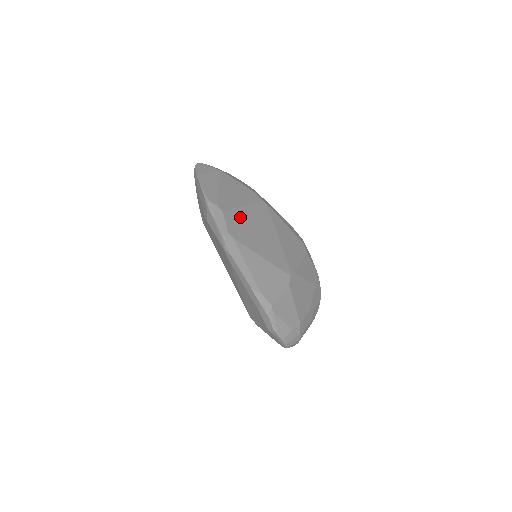
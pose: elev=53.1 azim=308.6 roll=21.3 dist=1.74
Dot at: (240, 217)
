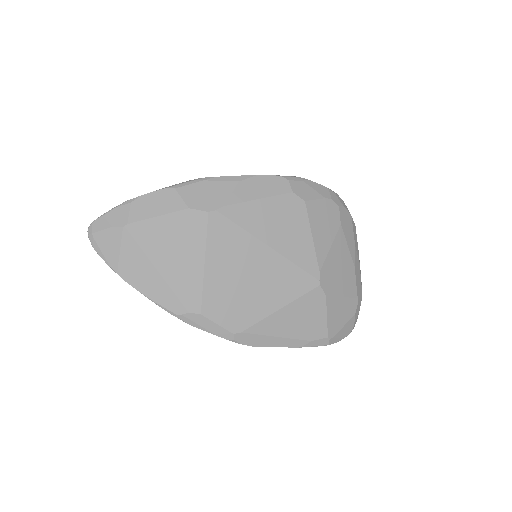
Dot at: (219, 290)
